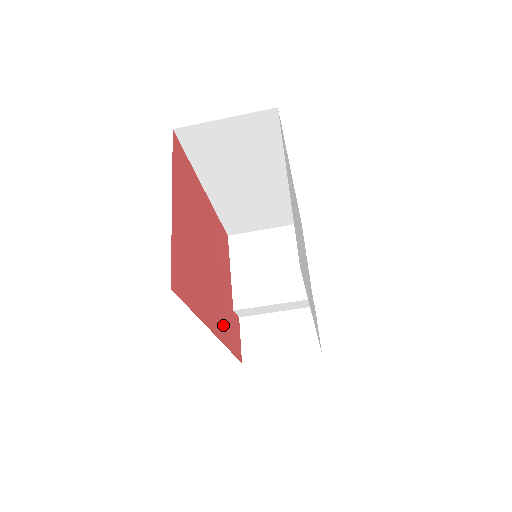
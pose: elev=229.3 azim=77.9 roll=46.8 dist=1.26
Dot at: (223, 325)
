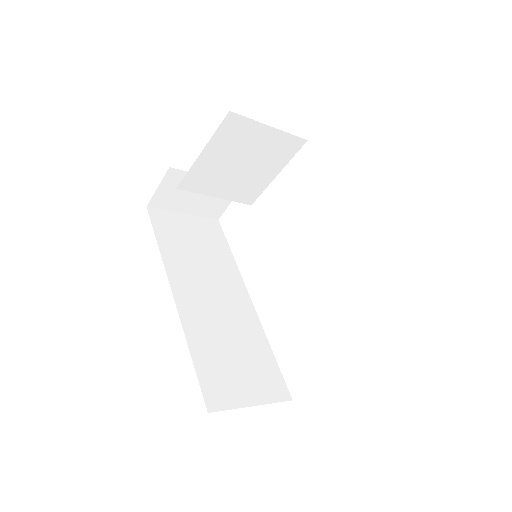
Dot at: occluded
